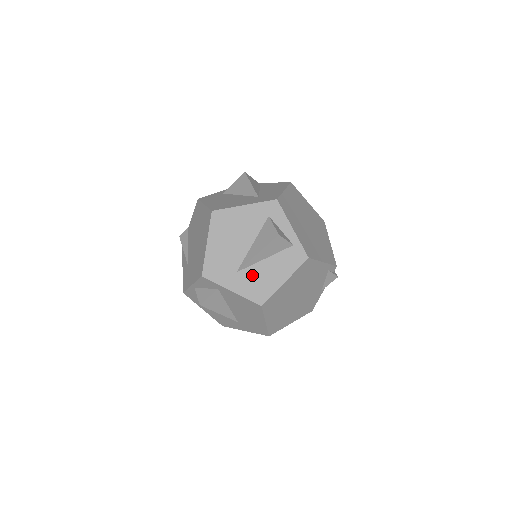
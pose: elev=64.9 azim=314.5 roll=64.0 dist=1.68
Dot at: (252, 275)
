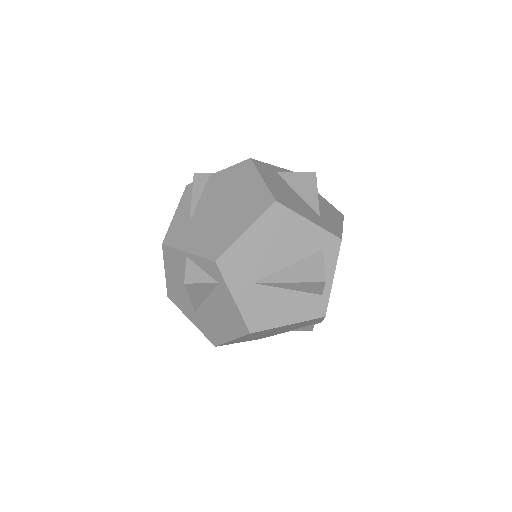
Dot at: (265, 296)
